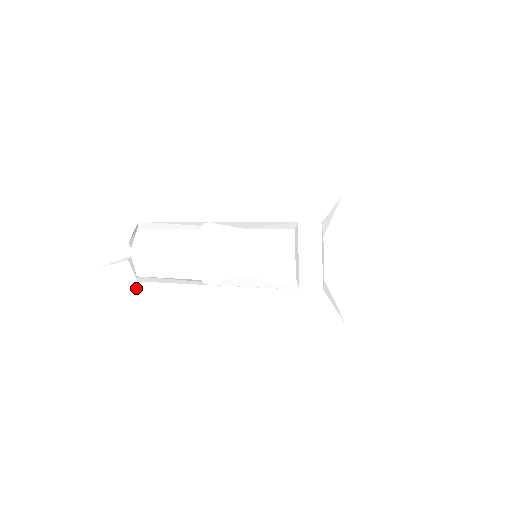
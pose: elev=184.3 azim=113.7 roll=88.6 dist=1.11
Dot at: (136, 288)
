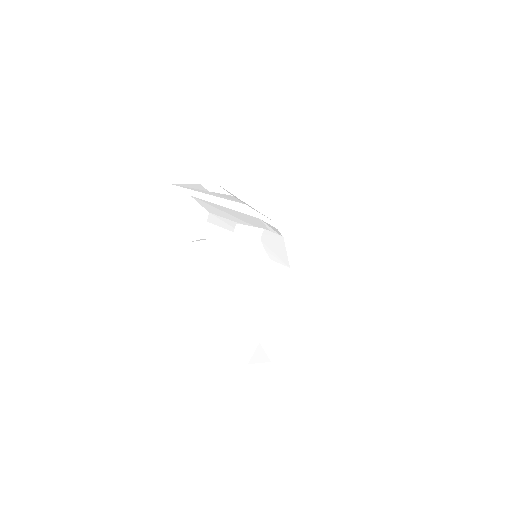
Dot at: (214, 261)
